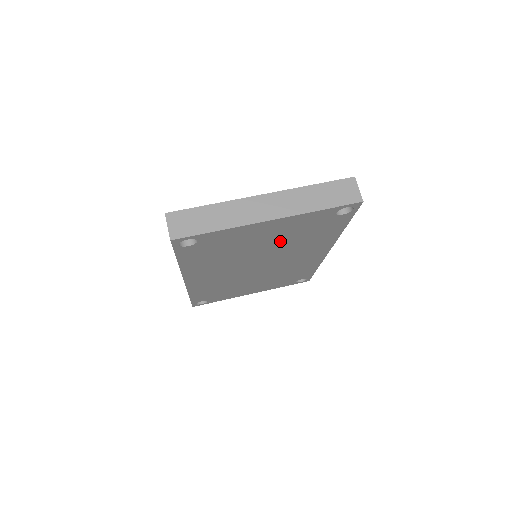
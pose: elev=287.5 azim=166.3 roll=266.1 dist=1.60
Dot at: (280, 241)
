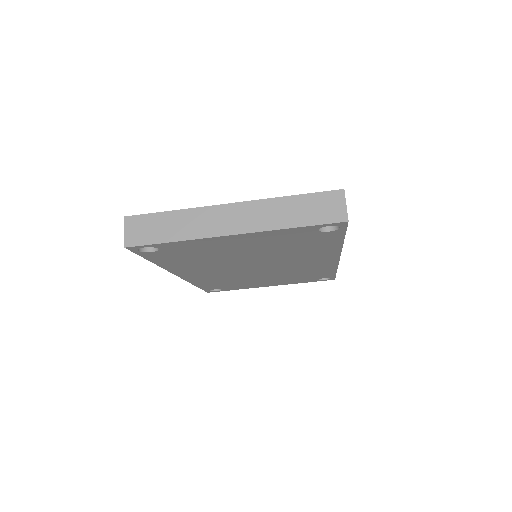
Dot at: (265, 250)
